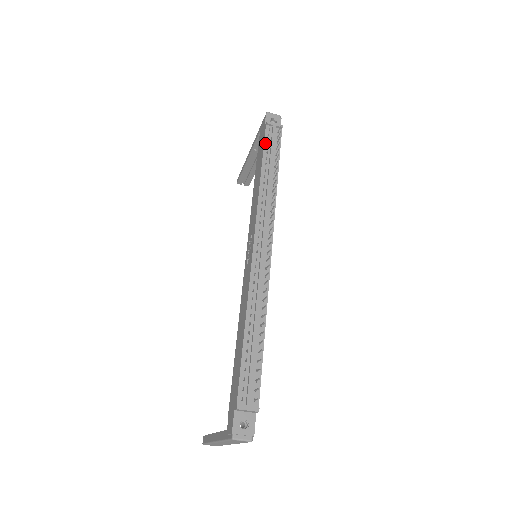
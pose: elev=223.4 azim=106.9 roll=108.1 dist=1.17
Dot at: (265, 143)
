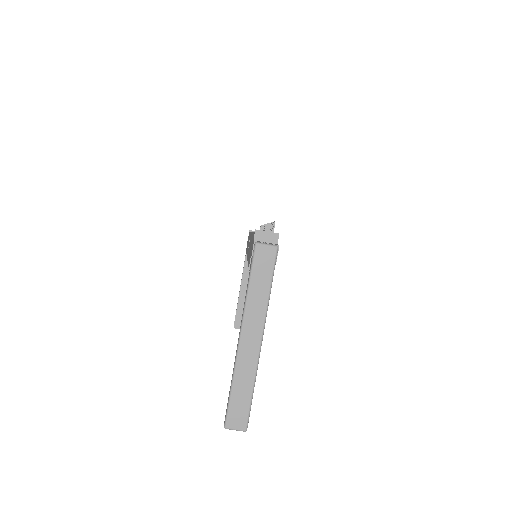
Dot at: occluded
